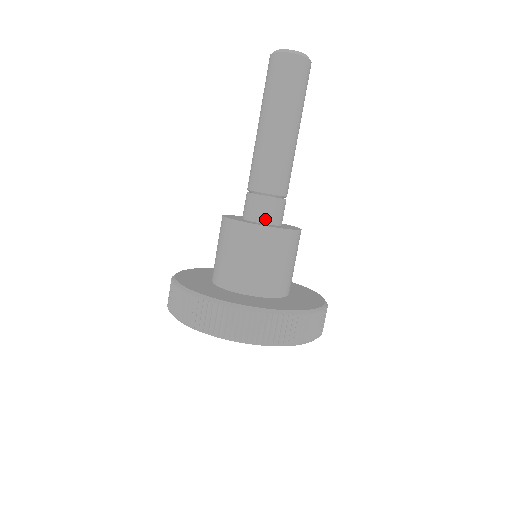
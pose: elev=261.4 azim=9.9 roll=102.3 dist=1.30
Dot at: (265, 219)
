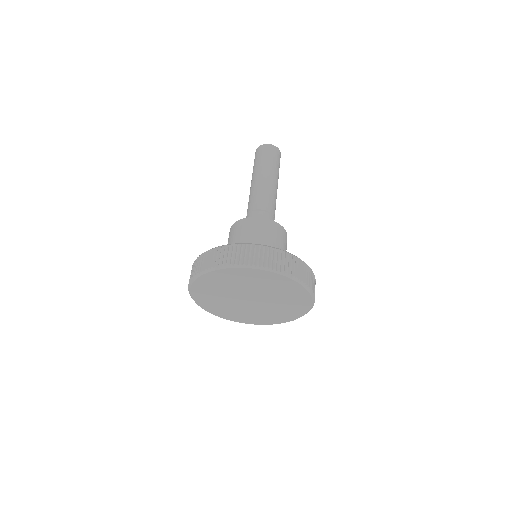
Dot at: occluded
